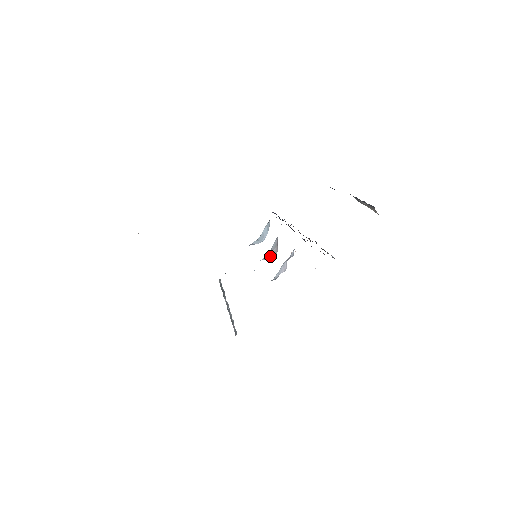
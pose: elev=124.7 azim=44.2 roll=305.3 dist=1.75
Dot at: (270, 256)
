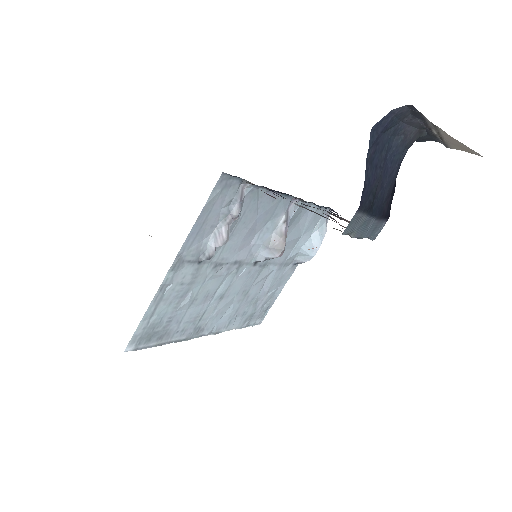
Dot at: (271, 253)
